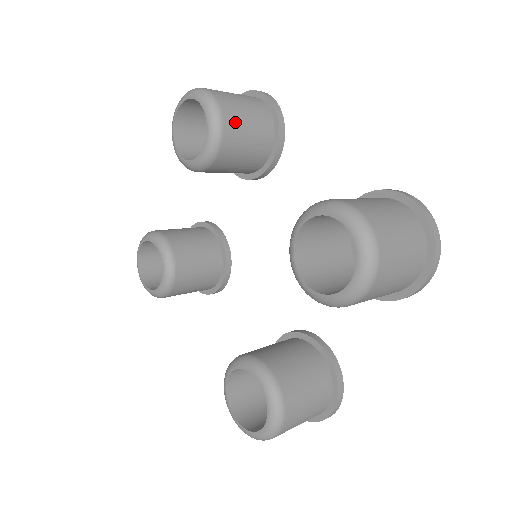
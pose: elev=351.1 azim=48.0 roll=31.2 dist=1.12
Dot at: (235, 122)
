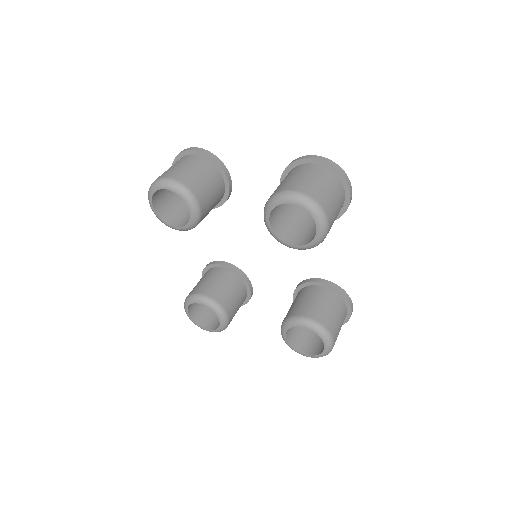
Dot at: occluded
